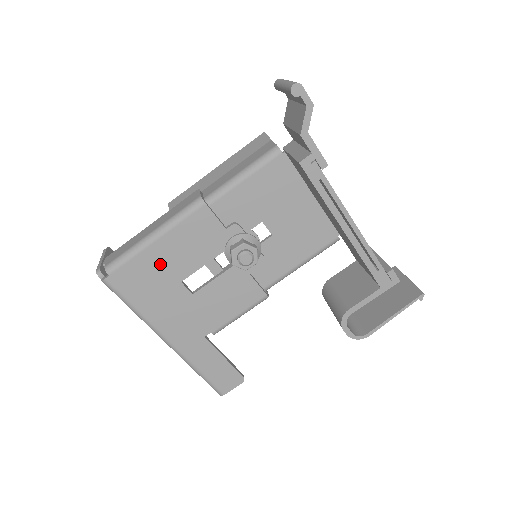
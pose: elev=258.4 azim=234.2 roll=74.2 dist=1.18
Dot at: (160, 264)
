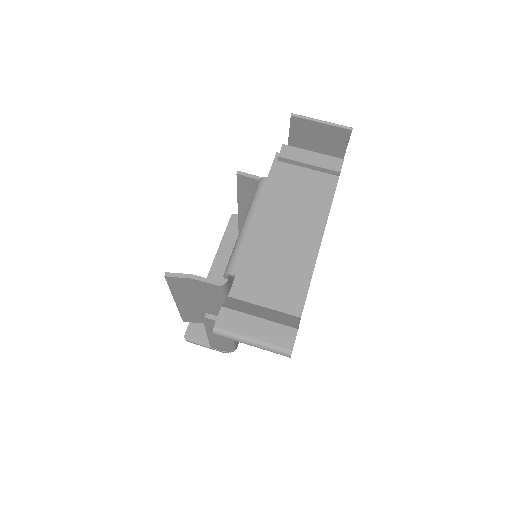
Dot at: occluded
